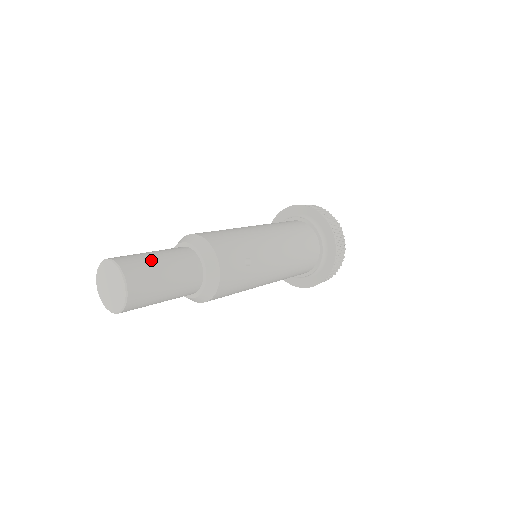
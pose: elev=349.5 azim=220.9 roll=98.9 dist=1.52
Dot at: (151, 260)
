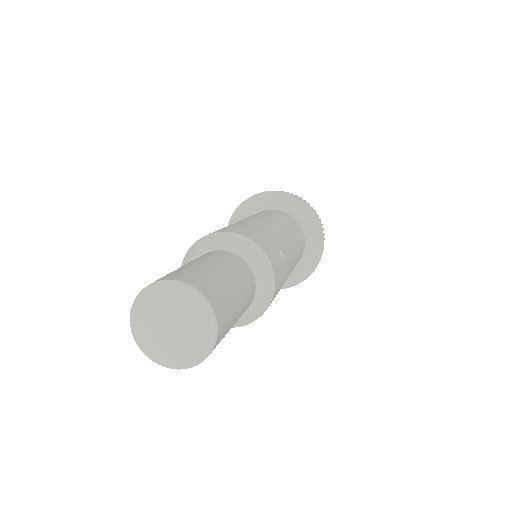
Dot at: (209, 270)
